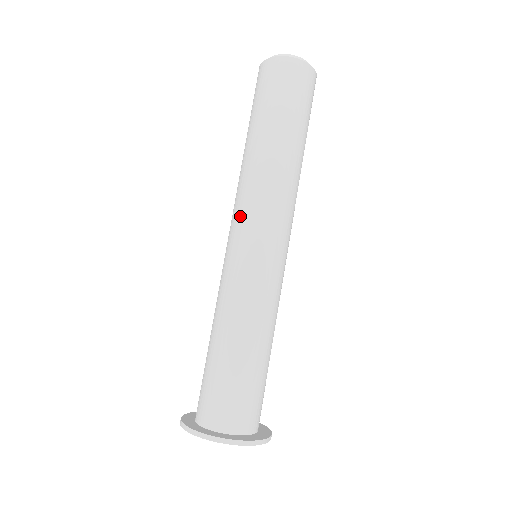
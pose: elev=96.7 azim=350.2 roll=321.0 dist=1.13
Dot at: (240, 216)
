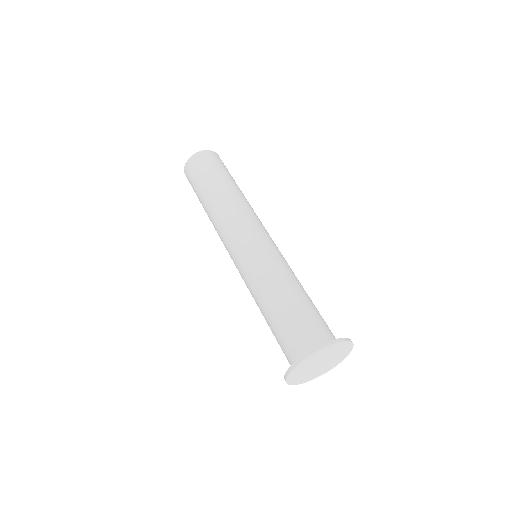
Dot at: (237, 229)
